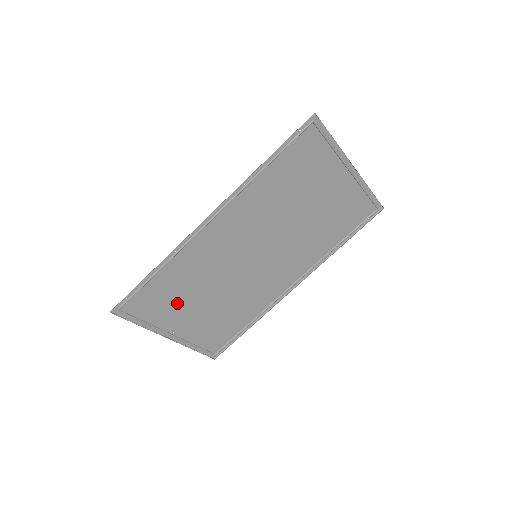
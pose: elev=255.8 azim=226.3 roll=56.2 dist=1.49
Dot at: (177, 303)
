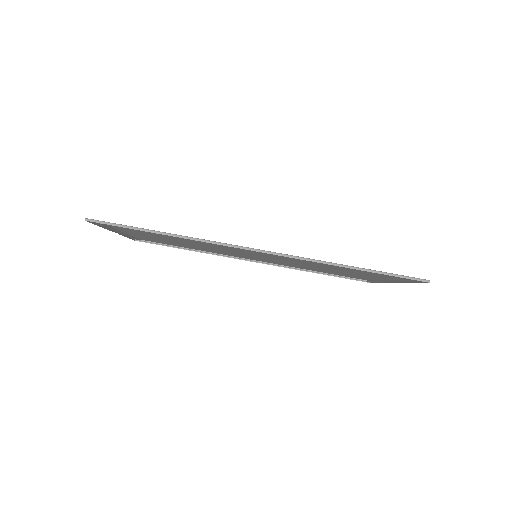
Dot at: (154, 235)
